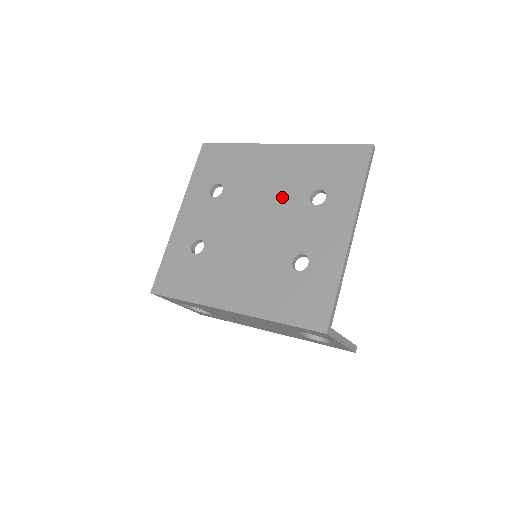
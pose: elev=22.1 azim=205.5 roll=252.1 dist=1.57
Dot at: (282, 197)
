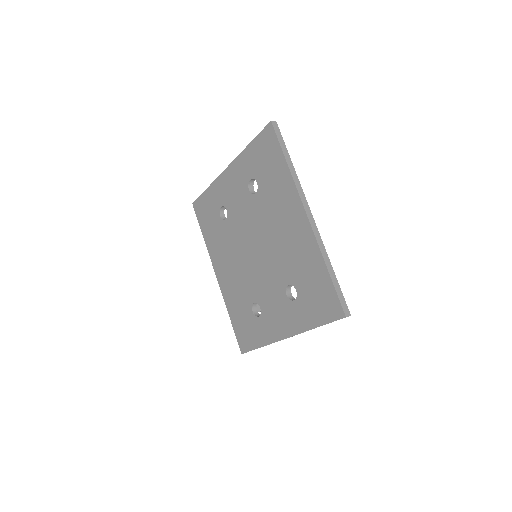
Dot at: (277, 259)
